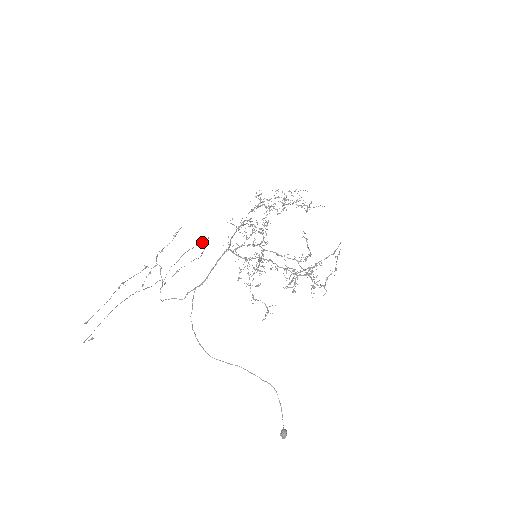
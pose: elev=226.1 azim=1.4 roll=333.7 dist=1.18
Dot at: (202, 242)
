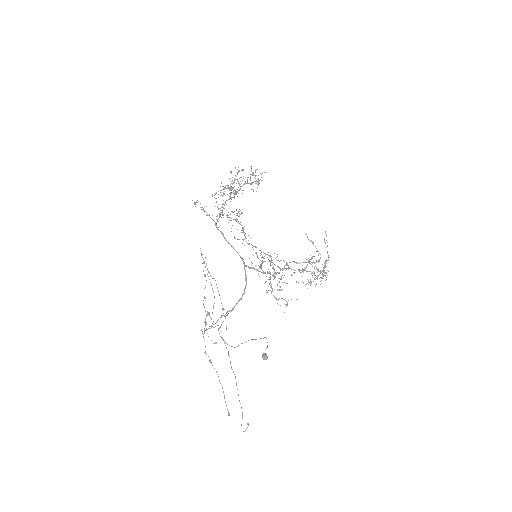
Dot at: (202, 257)
